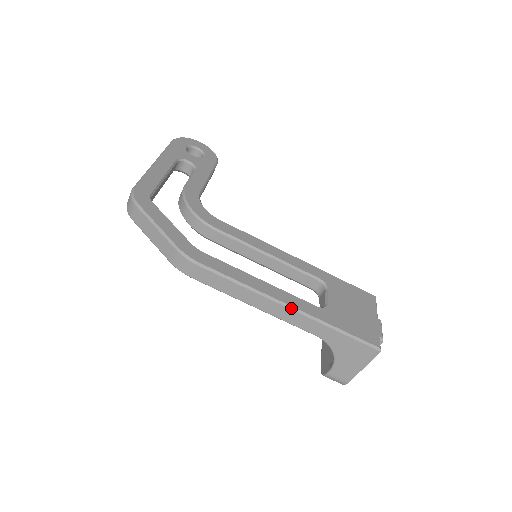
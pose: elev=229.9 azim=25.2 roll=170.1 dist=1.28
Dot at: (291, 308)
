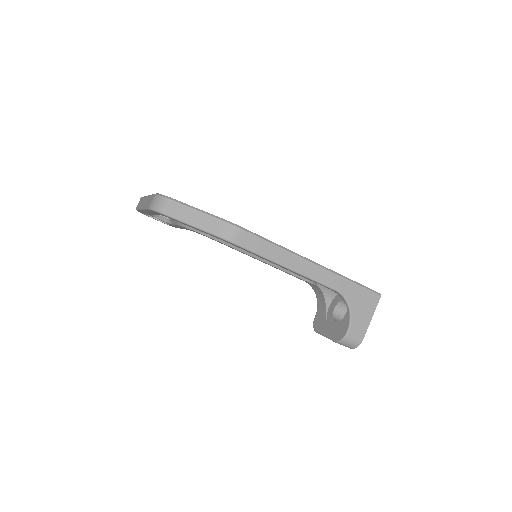
Dot at: (316, 263)
